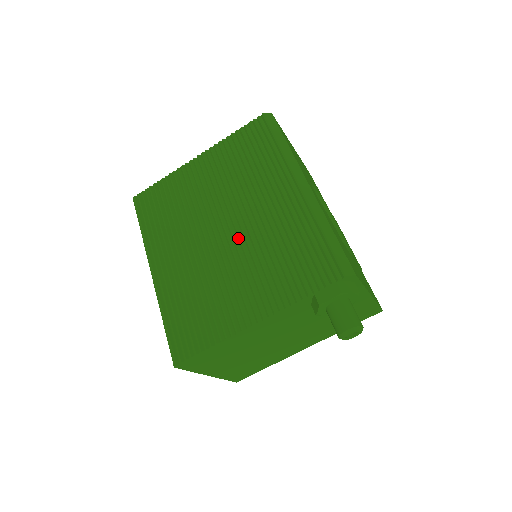
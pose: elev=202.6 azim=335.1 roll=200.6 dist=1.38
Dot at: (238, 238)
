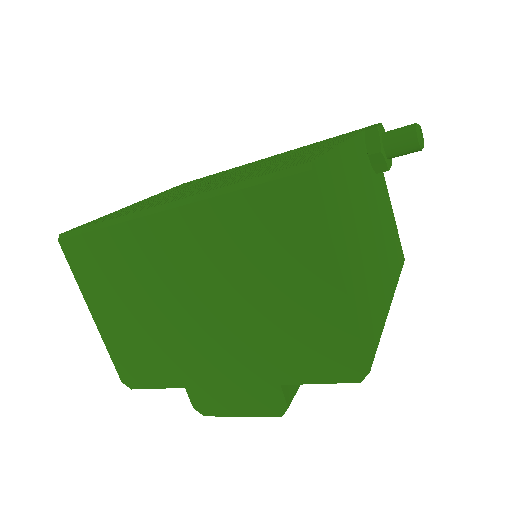
Dot at: occluded
